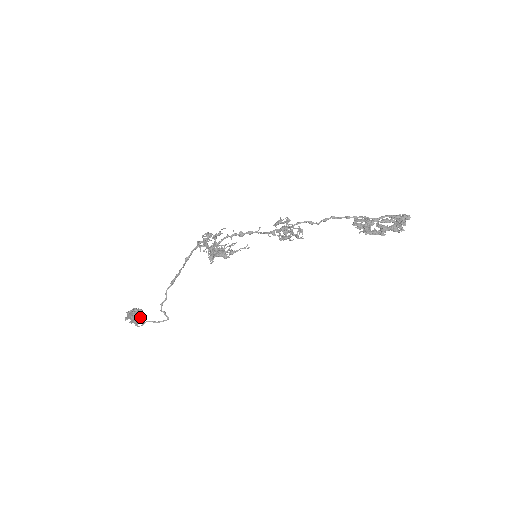
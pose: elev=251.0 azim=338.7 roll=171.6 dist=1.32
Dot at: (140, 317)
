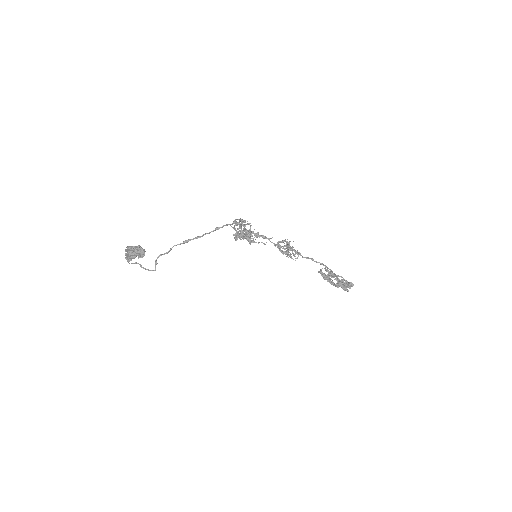
Dot at: (142, 255)
